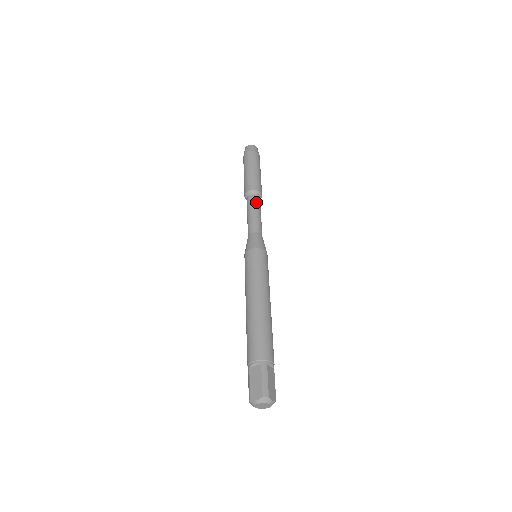
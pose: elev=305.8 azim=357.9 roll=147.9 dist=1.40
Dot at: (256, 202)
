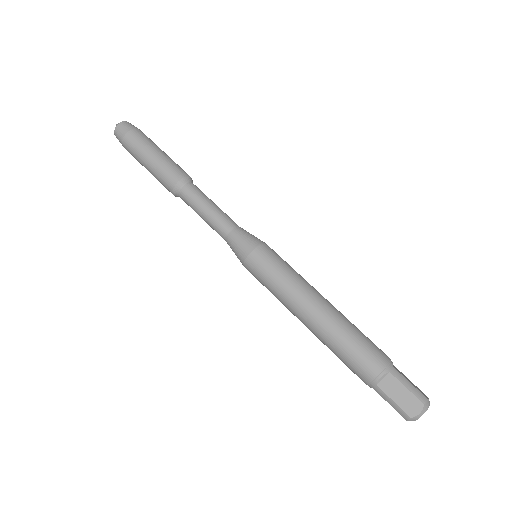
Dot at: (198, 191)
